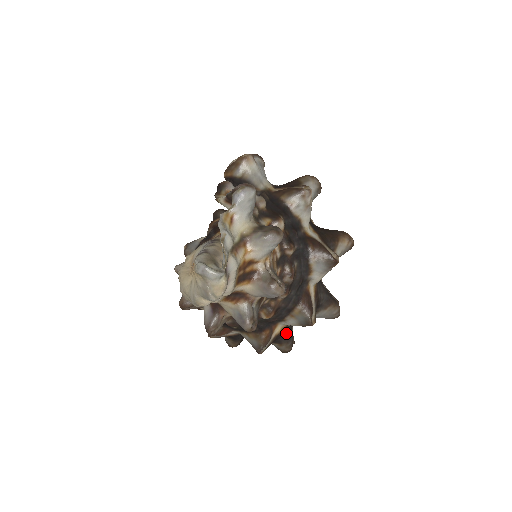
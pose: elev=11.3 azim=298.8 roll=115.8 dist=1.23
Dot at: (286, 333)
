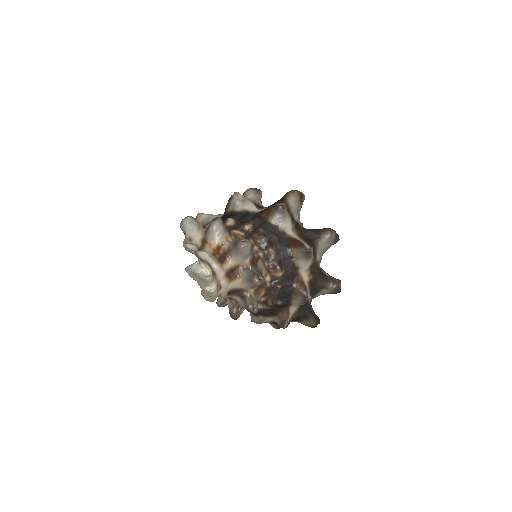
Dot at: (319, 277)
